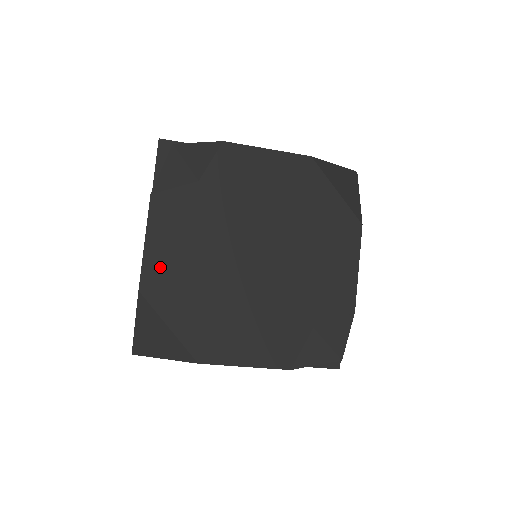
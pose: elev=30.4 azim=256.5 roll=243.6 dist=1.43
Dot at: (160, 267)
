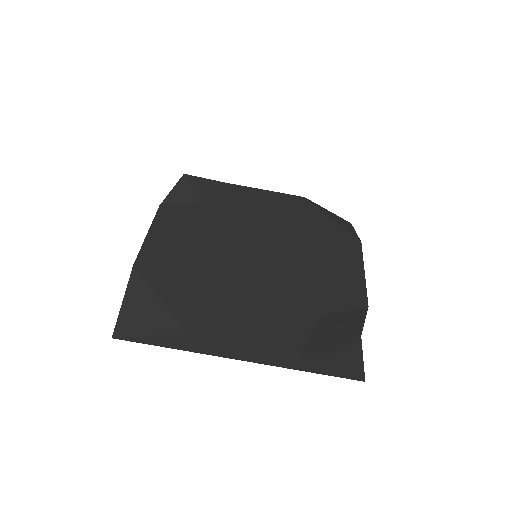
Dot at: (159, 251)
